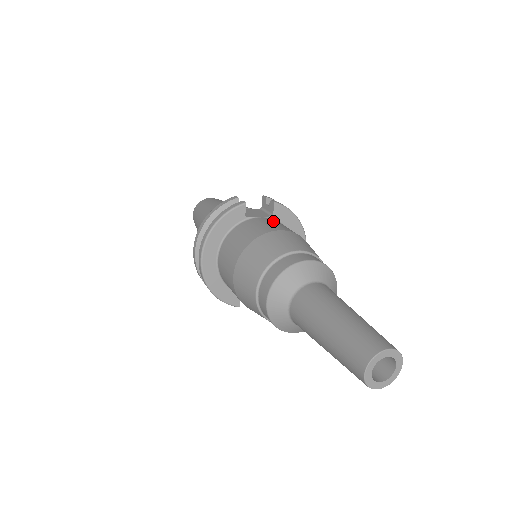
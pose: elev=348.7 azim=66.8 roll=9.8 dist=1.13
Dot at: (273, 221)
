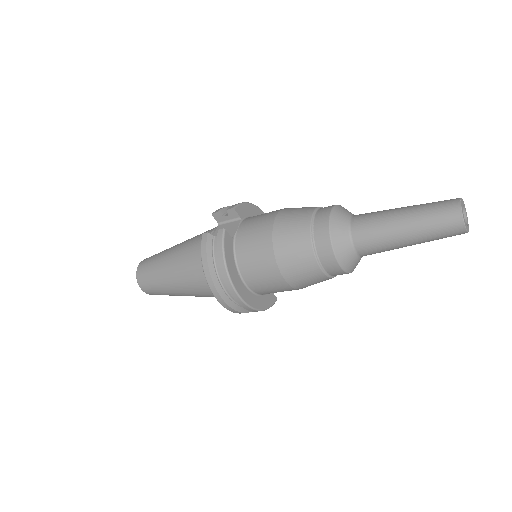
Dot at: (251, 220)
